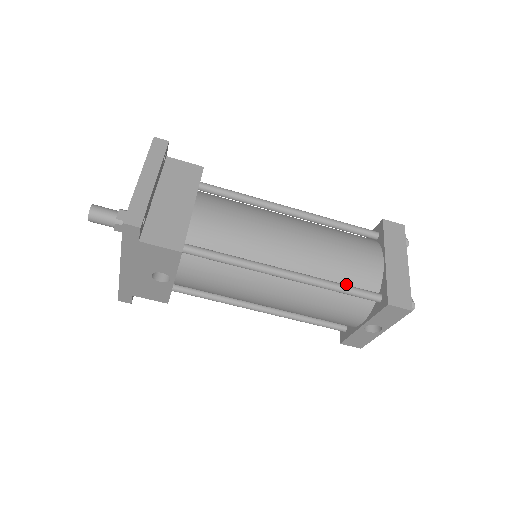
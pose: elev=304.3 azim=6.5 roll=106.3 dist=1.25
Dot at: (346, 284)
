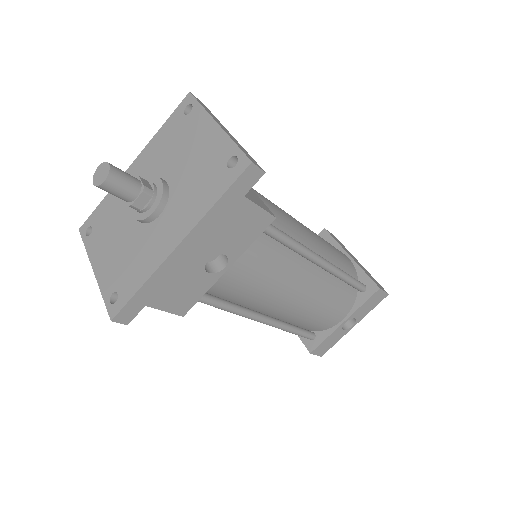
Dot at: occluded
